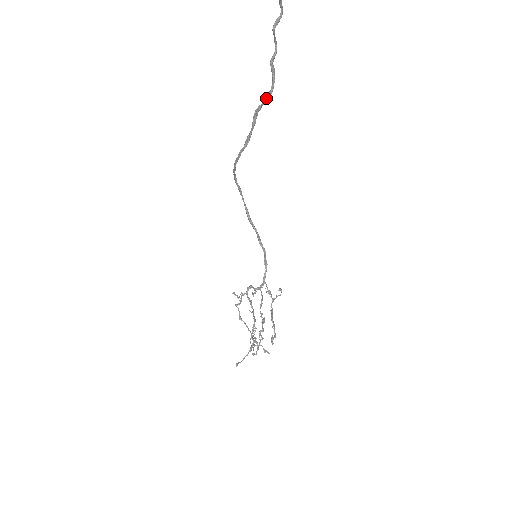
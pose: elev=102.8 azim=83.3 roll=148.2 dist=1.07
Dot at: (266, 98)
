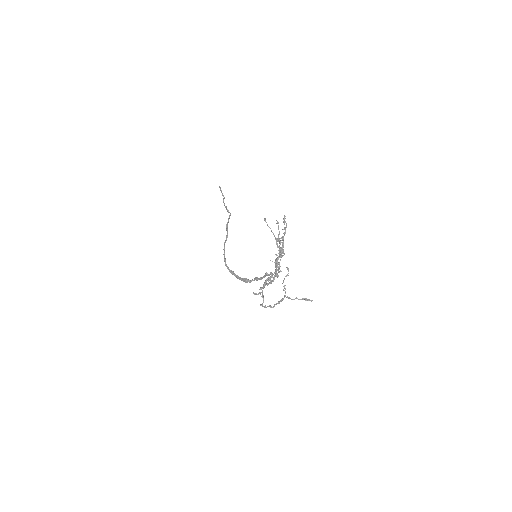
Dot at: (229, 217)
